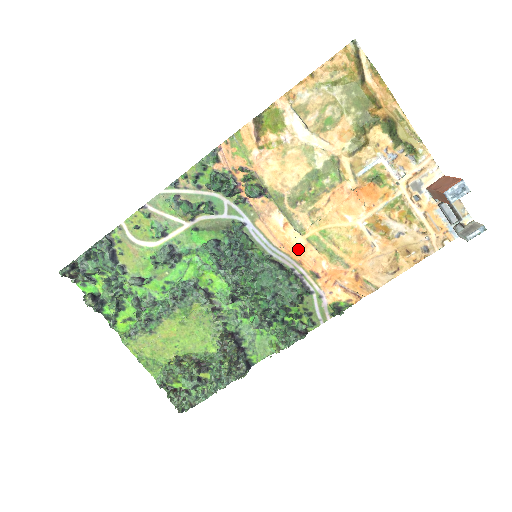
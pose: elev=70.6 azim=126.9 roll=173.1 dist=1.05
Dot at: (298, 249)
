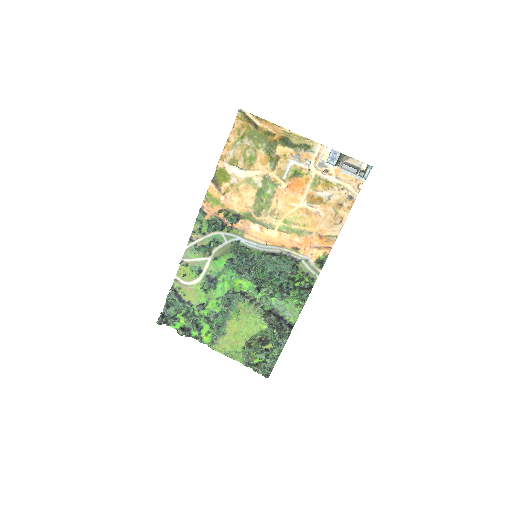
Dot at: (277, 239)
